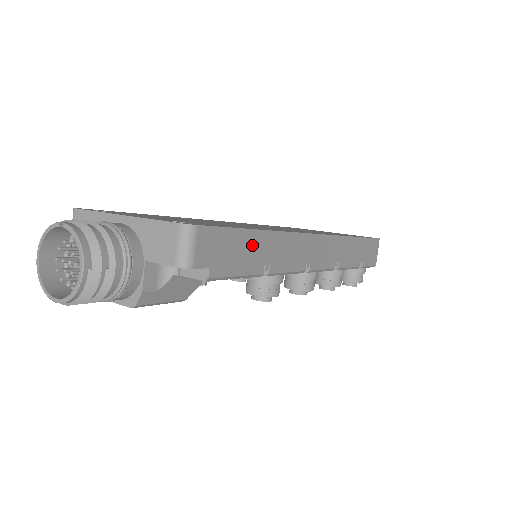
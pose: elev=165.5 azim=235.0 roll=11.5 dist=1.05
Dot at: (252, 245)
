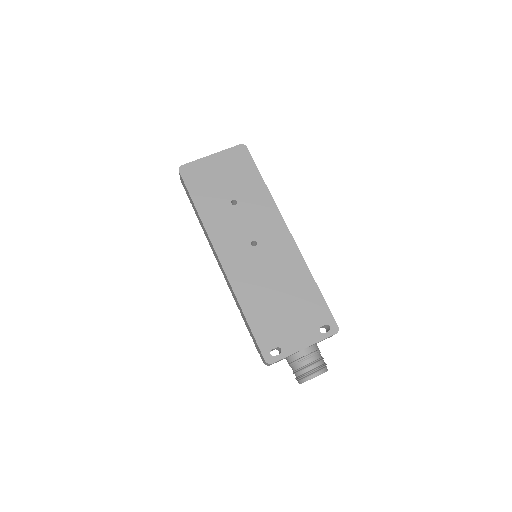
Dot at: occluded
